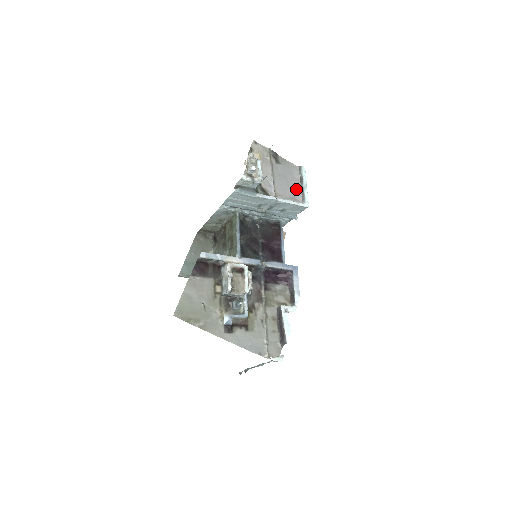
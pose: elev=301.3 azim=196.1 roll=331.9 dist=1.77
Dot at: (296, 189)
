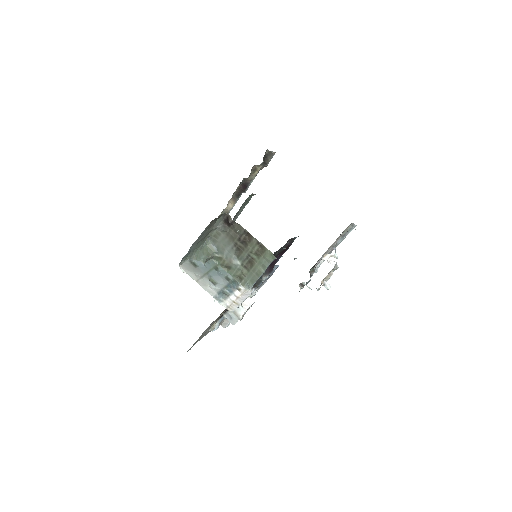
Dot at: (334, 244)
